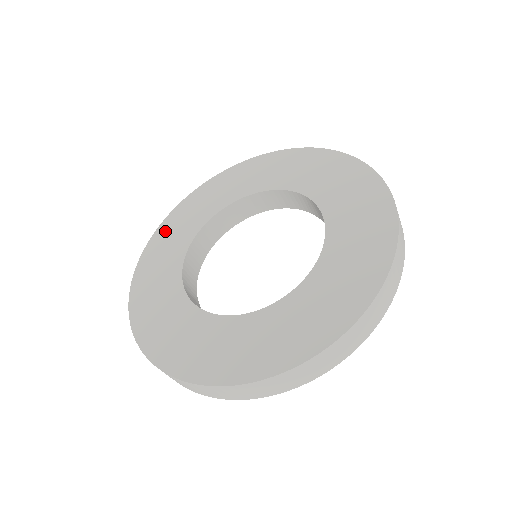
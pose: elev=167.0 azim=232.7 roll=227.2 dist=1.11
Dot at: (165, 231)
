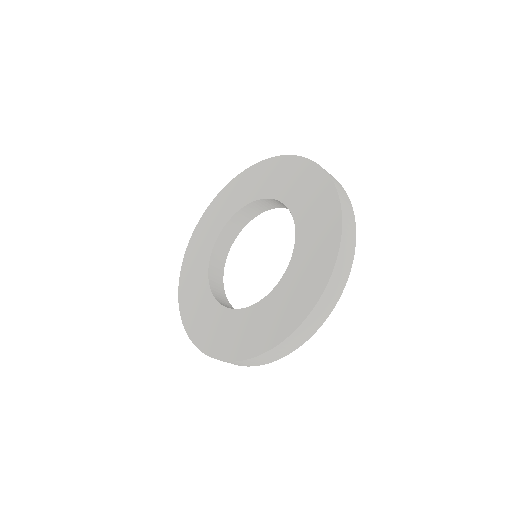
Dot at: (198, 234)
